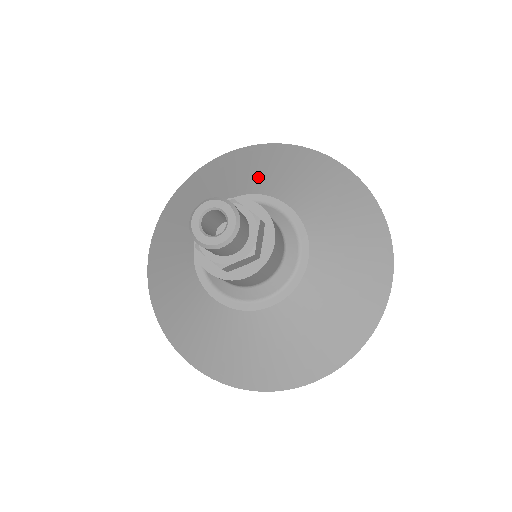
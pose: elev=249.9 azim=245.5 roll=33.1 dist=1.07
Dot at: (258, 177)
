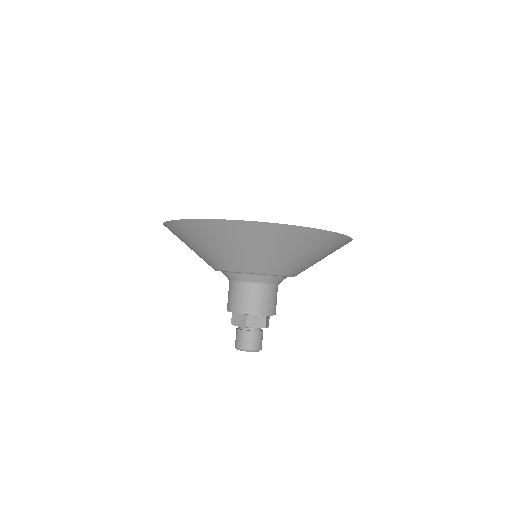
Dot at: (297, 264)
